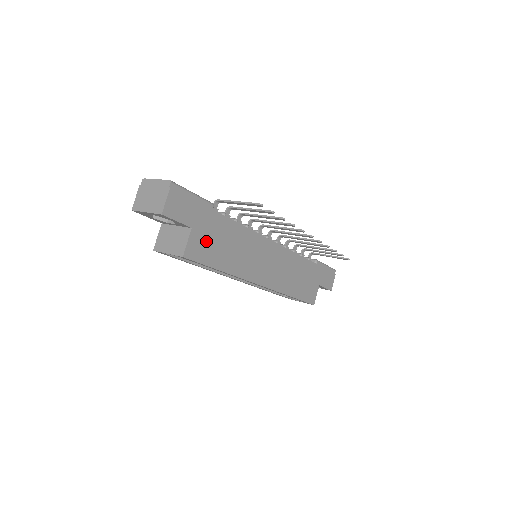
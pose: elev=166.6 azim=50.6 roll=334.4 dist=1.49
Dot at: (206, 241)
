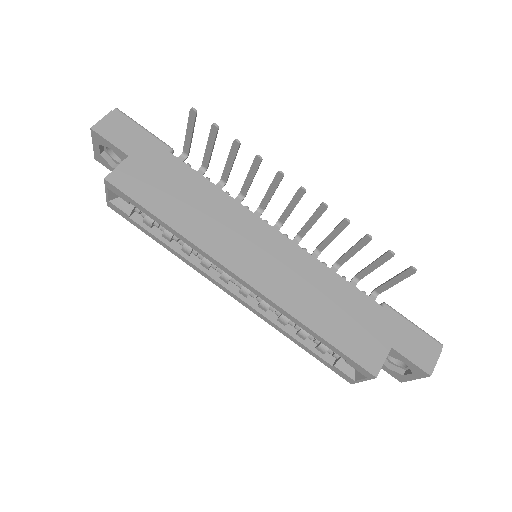
Dot at: (147, 178)
